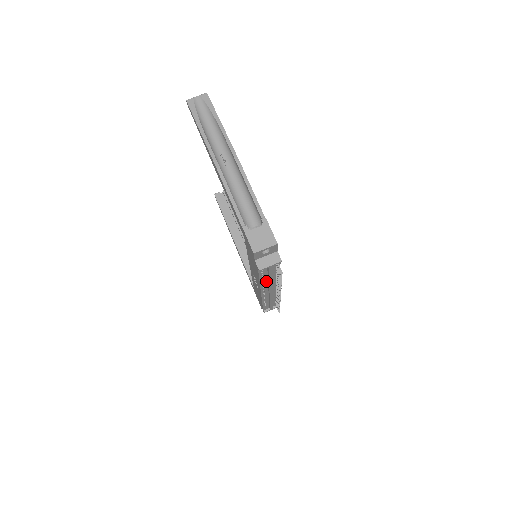
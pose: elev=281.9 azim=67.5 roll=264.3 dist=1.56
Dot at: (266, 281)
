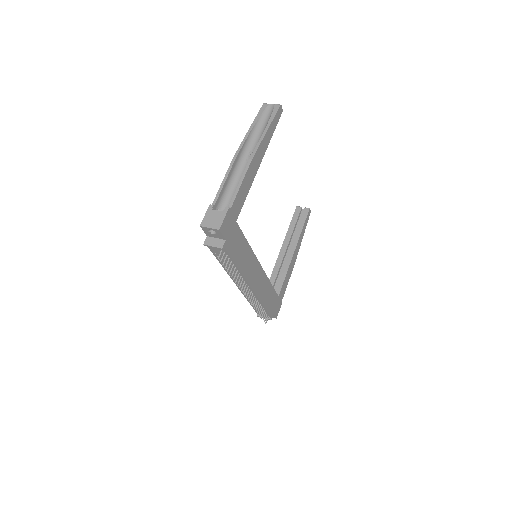
Dot at: occluded
